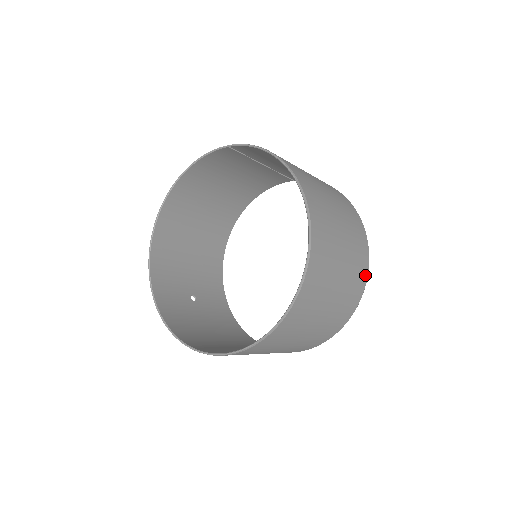
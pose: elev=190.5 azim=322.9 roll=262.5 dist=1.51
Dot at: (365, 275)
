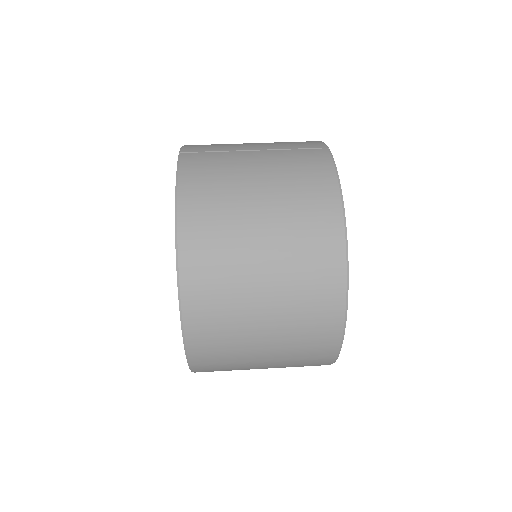
Dot at: (334, 337)
